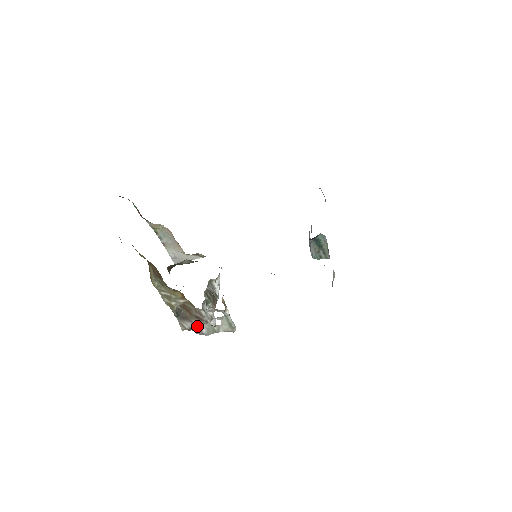
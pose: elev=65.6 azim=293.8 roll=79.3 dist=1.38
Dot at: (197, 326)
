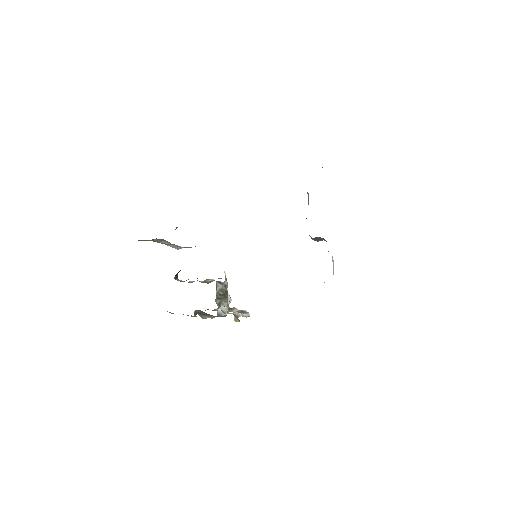
Dot at: (215, 310)
